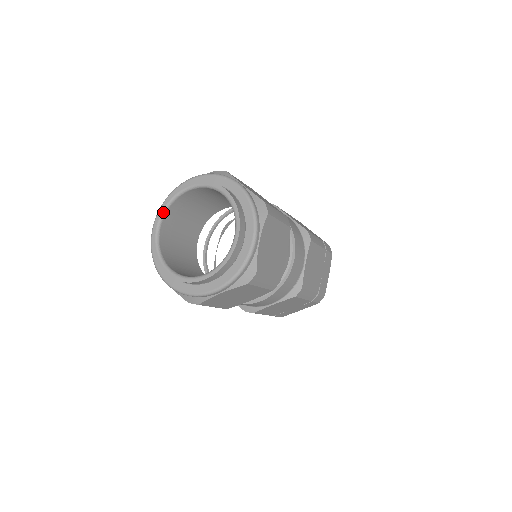
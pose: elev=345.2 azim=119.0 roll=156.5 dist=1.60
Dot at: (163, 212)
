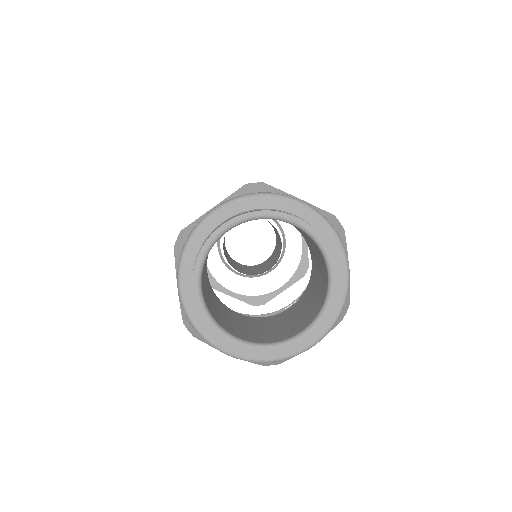
Dot at: (201, 267)
